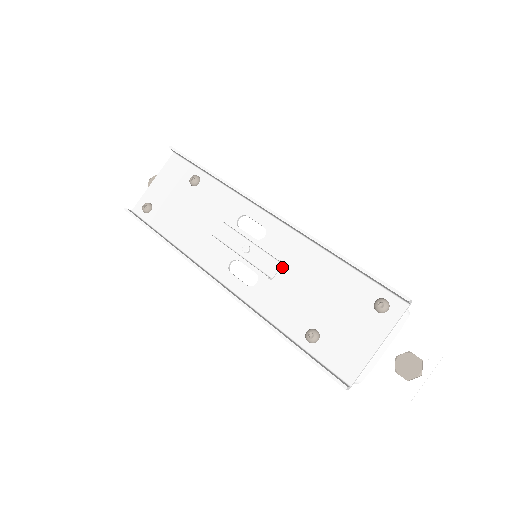
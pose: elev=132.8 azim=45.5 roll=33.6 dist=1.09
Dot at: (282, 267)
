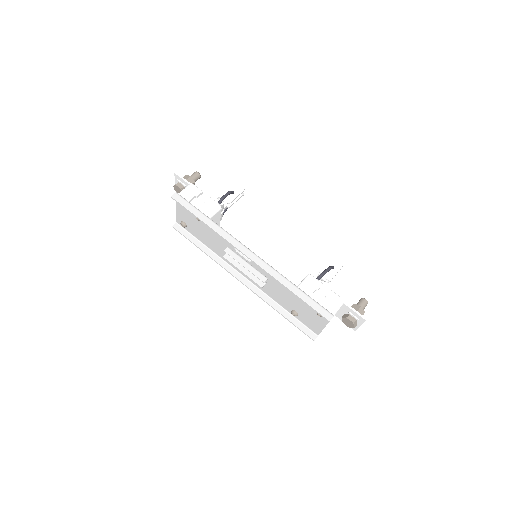
Dot at: (268, 280)
